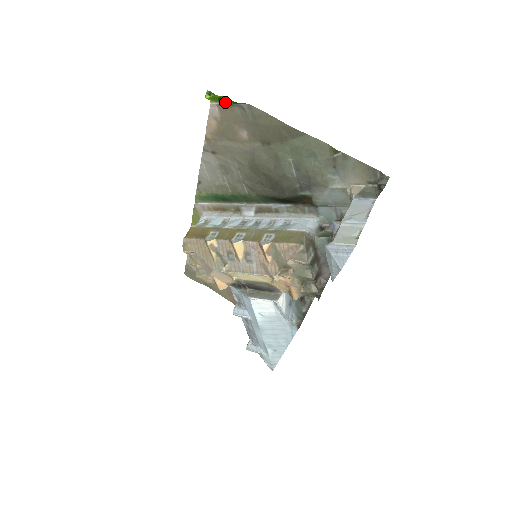
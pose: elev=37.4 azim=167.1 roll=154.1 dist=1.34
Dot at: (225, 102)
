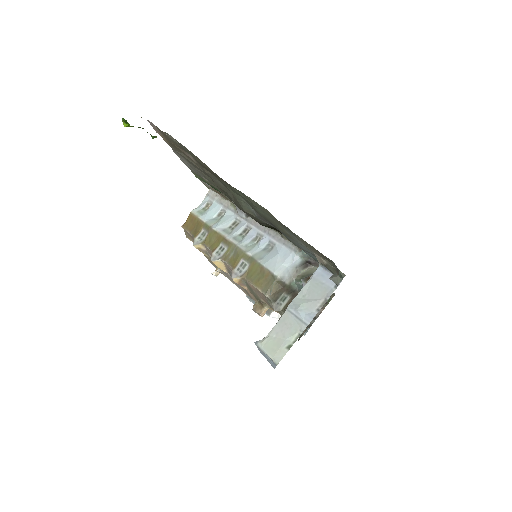
Dot at: occluded
